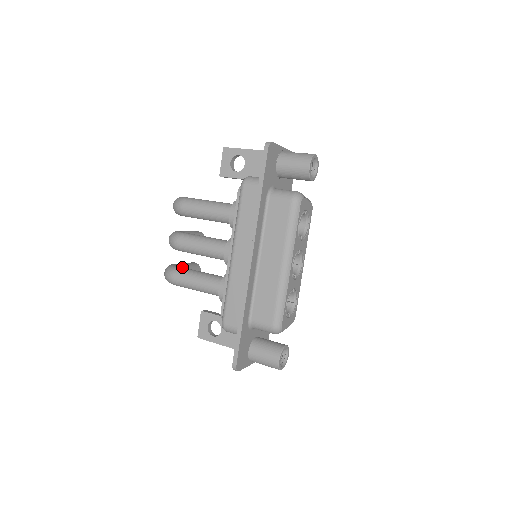
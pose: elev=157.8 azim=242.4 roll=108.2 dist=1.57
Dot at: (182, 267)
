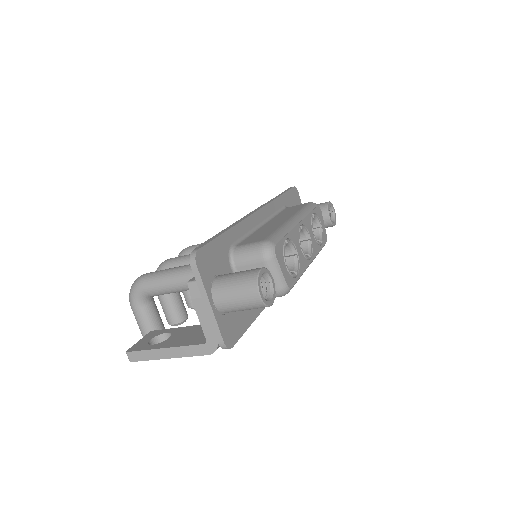
Dot at: occluded
